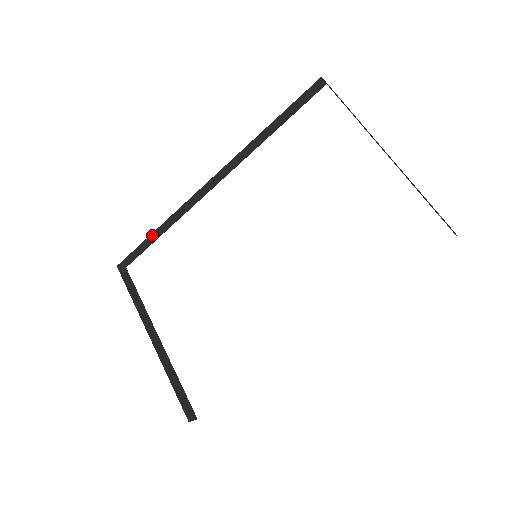
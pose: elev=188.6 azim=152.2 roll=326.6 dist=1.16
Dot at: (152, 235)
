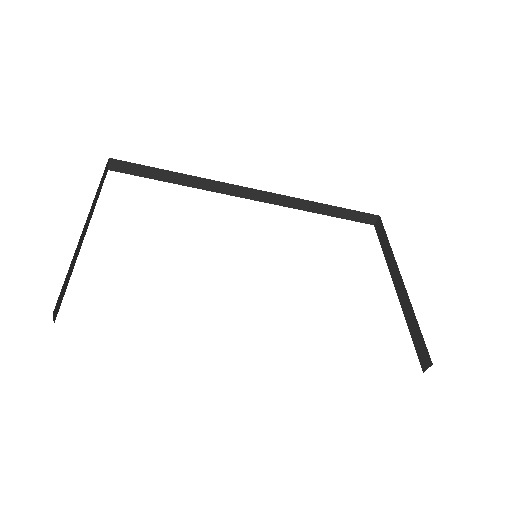
Dot at: (167, 172)
